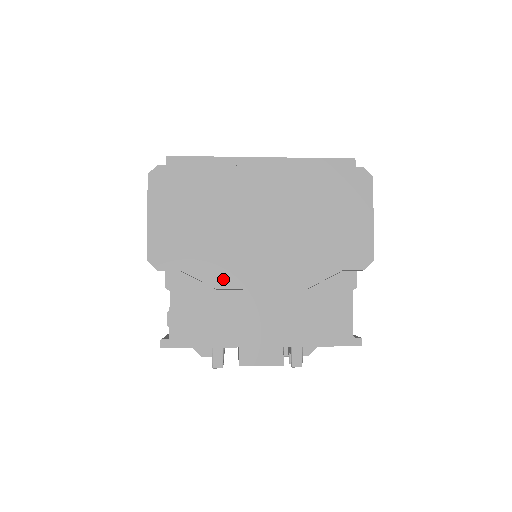
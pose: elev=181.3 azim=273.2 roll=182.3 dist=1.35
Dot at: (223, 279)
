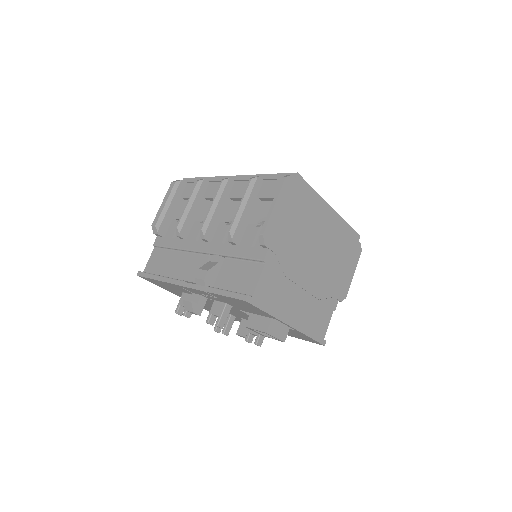
Dot at: (290, 271)
